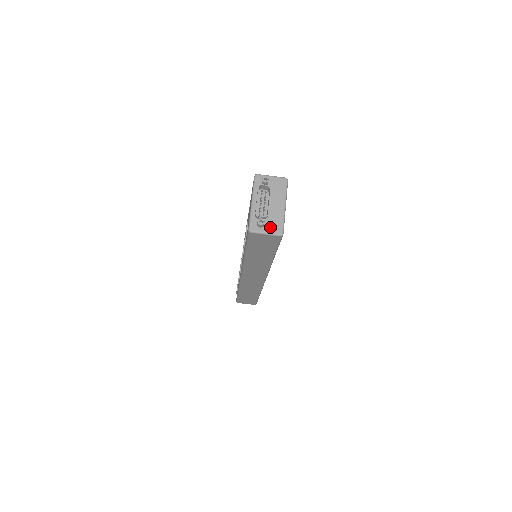
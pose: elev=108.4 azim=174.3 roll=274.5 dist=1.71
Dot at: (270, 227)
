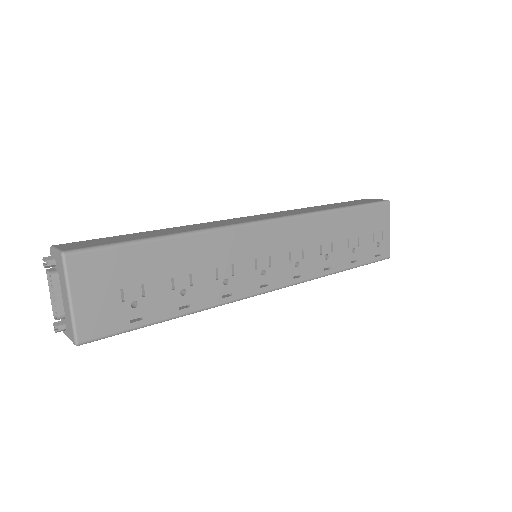
Dot at: (68, 331)
